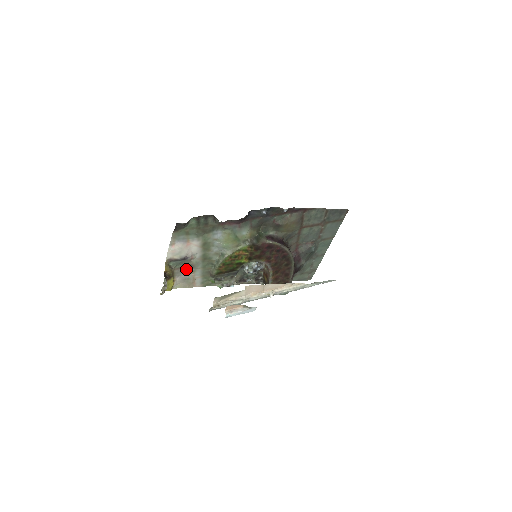
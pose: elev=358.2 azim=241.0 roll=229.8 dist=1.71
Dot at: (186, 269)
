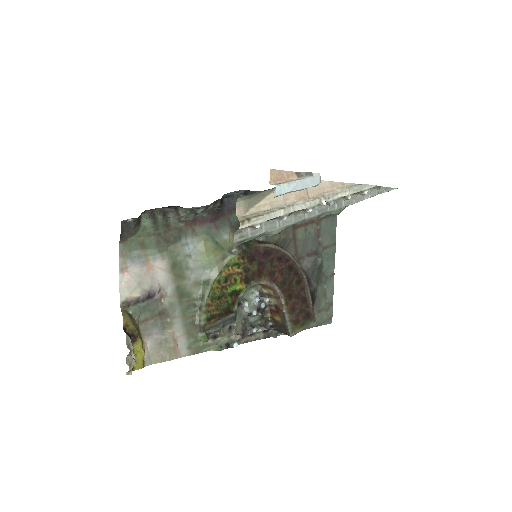
Dot at: (157, 320)
